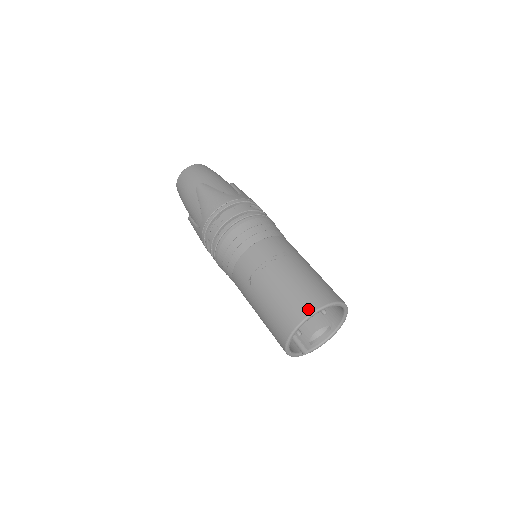
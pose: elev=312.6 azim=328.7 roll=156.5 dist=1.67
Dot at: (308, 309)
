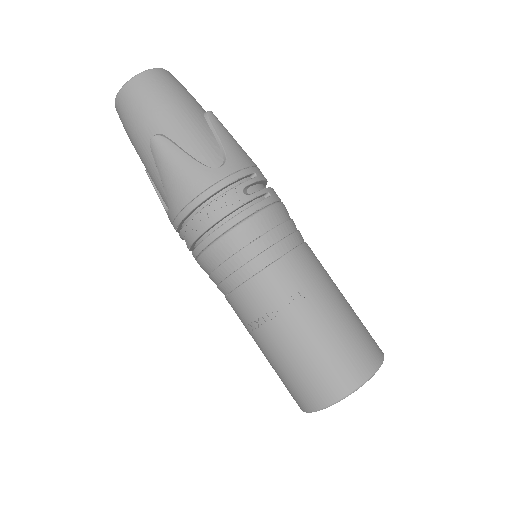
Dot at: (334, 394)
